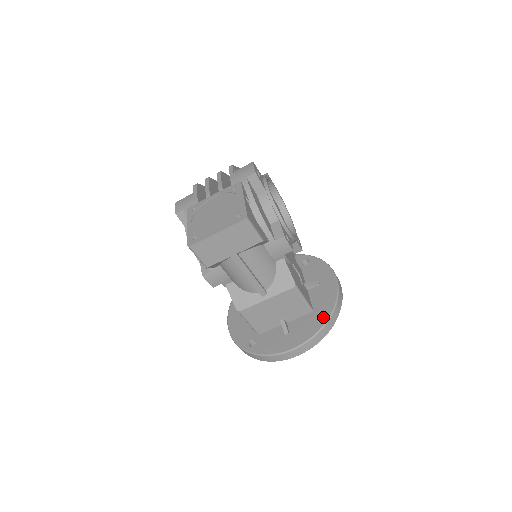
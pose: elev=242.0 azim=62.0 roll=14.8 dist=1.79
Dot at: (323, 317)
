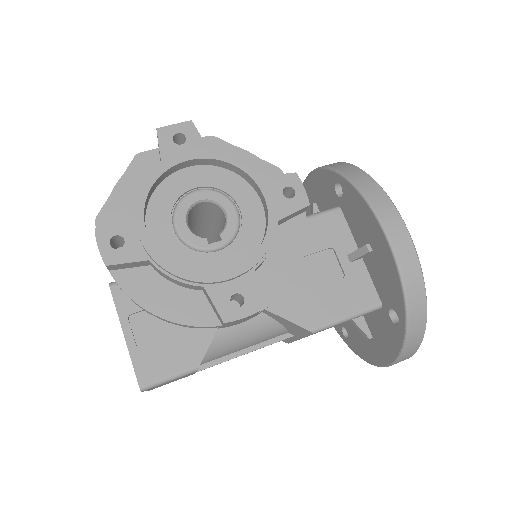
Dot at: (398, 326)
